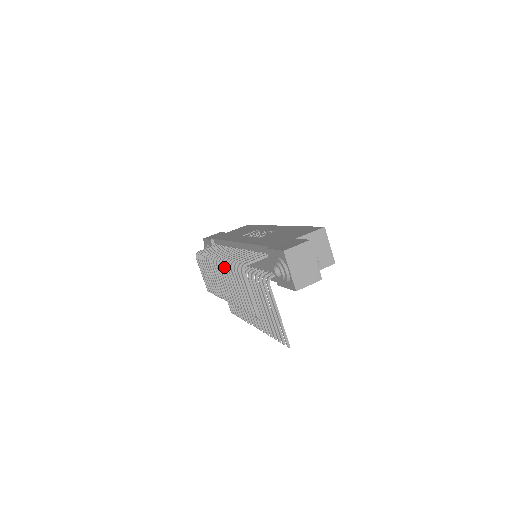
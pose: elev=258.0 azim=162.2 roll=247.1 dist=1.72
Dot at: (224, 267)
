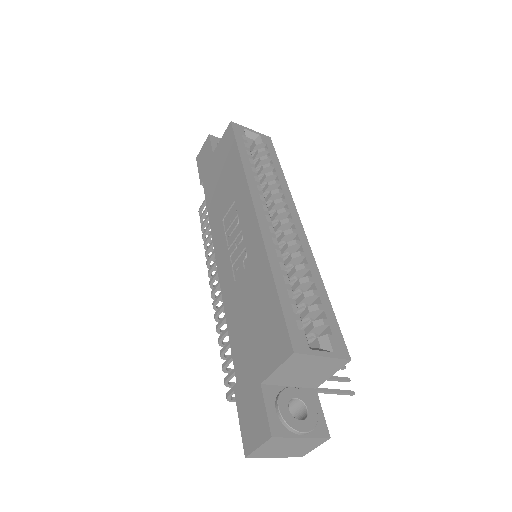
Dot at: occluded
